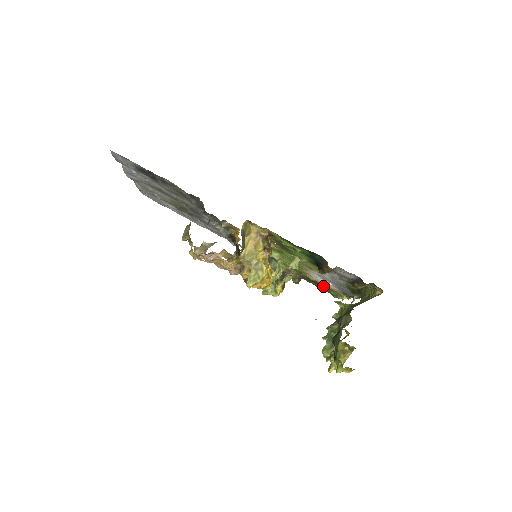
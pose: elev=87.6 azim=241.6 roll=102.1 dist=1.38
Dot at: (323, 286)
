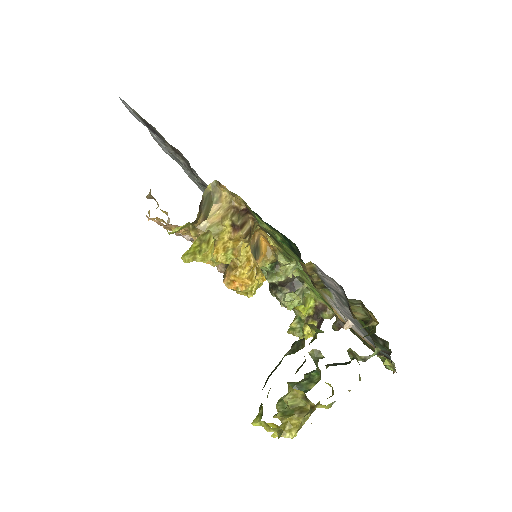
Dot at: occluded
